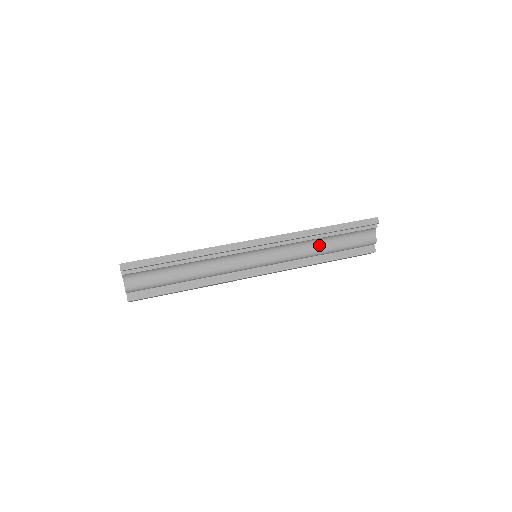
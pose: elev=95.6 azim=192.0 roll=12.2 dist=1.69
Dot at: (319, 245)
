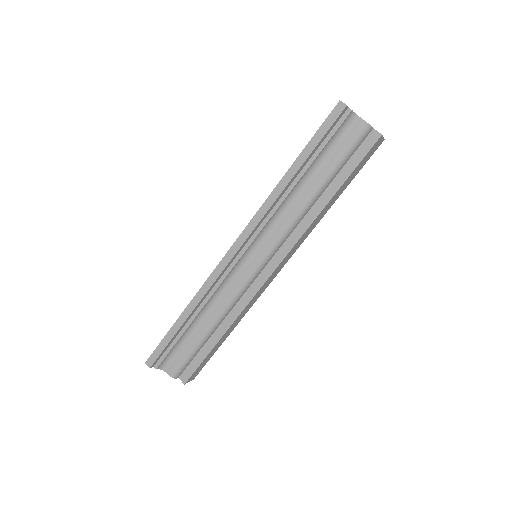
Dot at: (304, 191)
